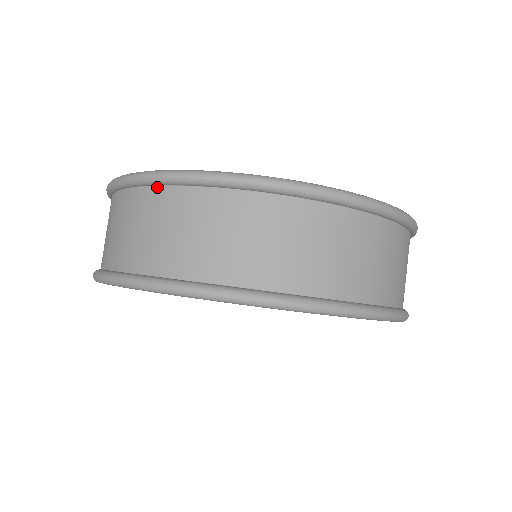
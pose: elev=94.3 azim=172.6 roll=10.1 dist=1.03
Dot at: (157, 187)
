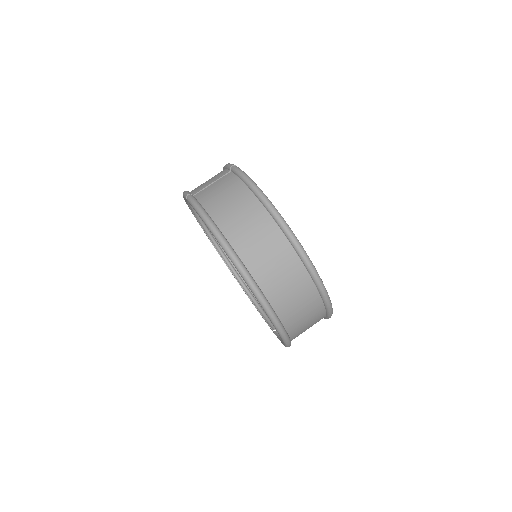
Dot at: (270, 216)
